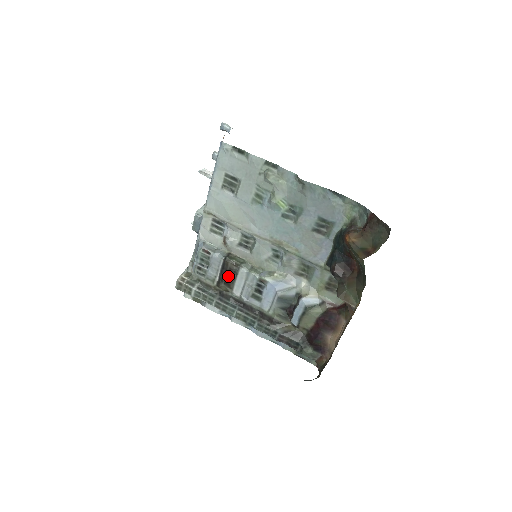
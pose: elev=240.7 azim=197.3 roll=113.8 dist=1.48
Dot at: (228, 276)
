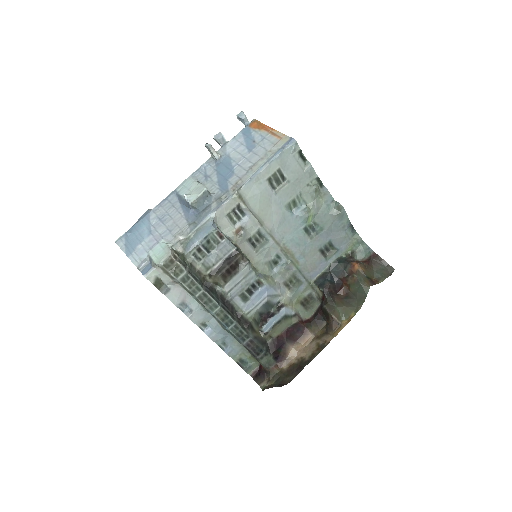
Dot at: (231, 268)
